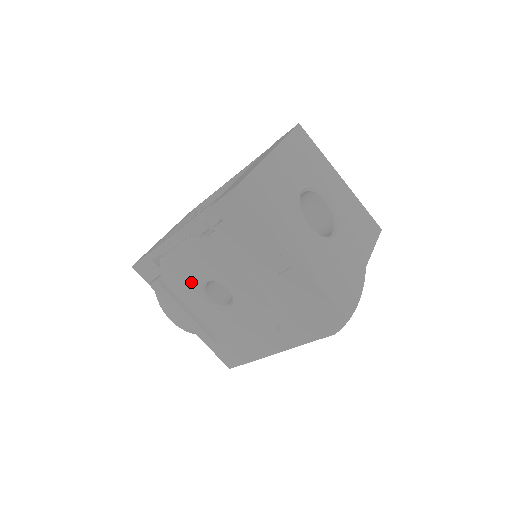
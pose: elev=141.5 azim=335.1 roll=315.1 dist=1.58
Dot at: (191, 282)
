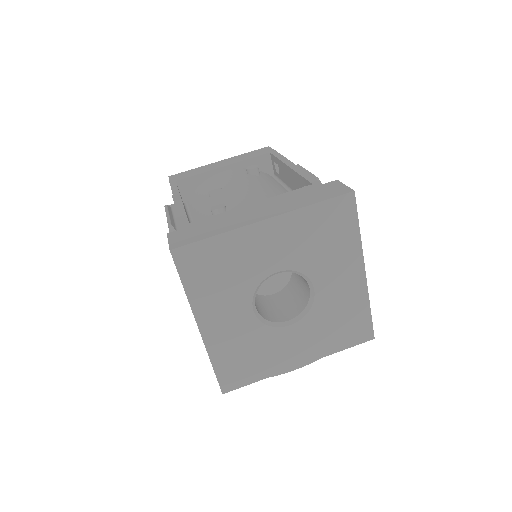
Dot at: occluded
